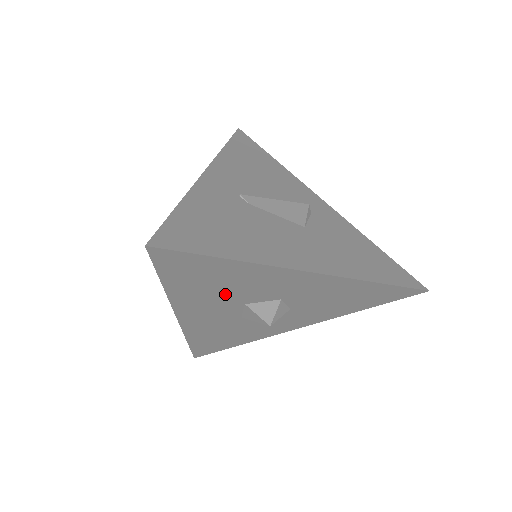
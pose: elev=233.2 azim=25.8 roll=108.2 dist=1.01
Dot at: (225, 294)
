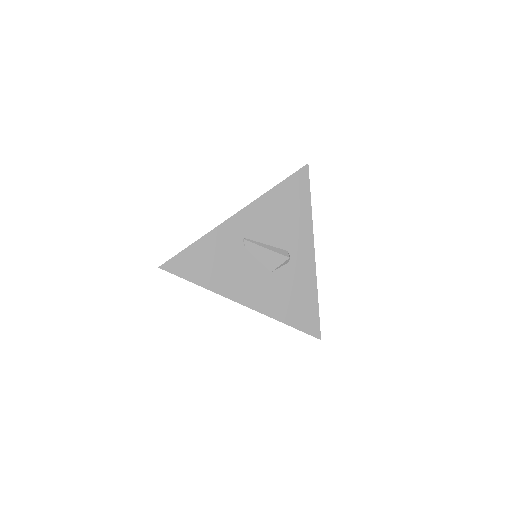
Dot at: occluded
